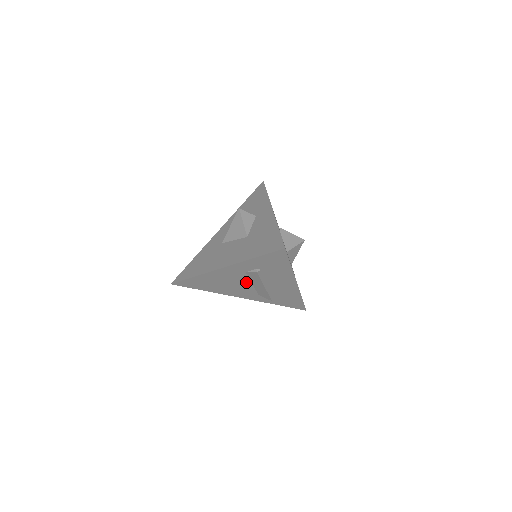
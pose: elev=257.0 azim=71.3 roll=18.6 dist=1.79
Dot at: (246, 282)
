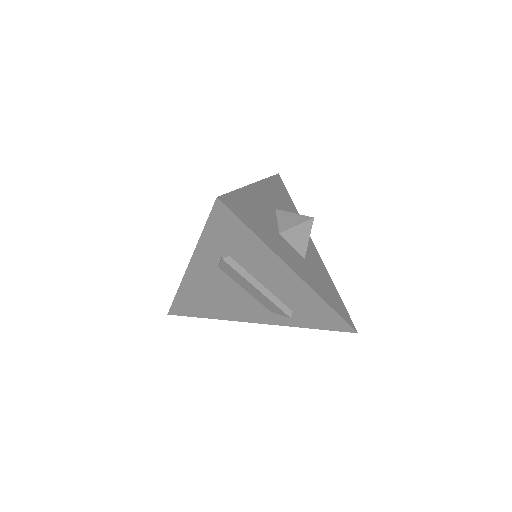
Dot at: (236, 288)
